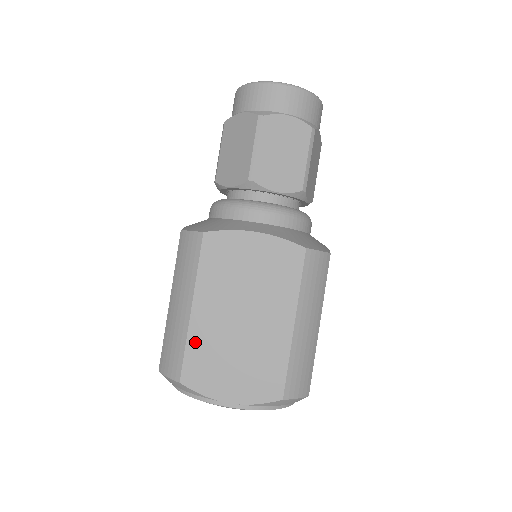
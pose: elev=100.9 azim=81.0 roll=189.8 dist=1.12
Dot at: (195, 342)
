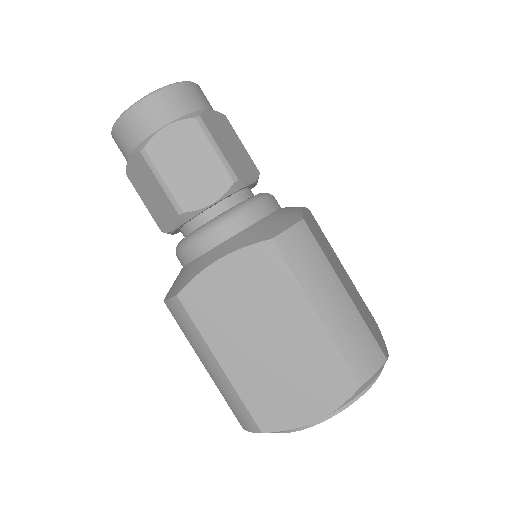
Dot at: (246, 391)
